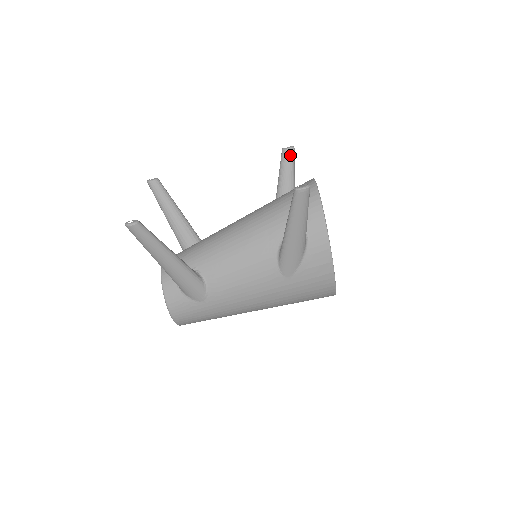
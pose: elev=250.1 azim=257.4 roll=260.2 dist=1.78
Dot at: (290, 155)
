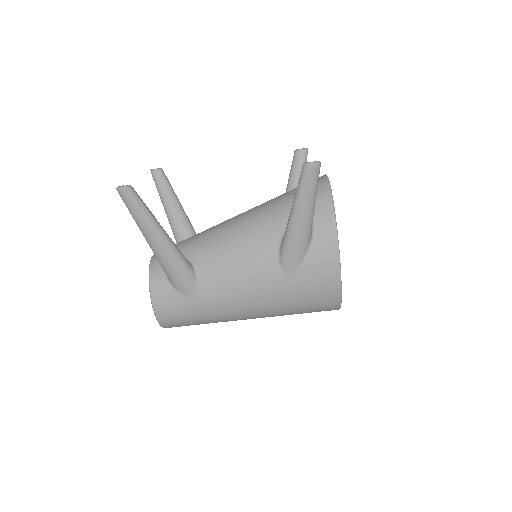
Dot at: (303, 156)
